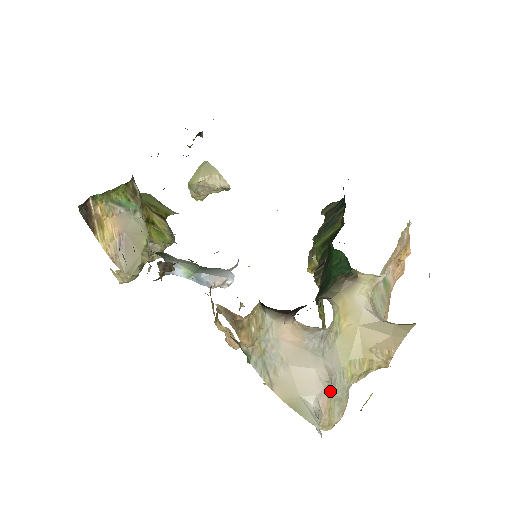
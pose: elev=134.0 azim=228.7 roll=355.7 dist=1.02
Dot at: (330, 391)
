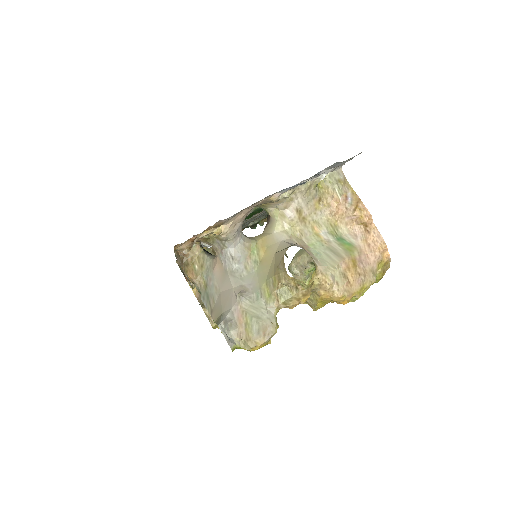
Dot at: (244, 305)
